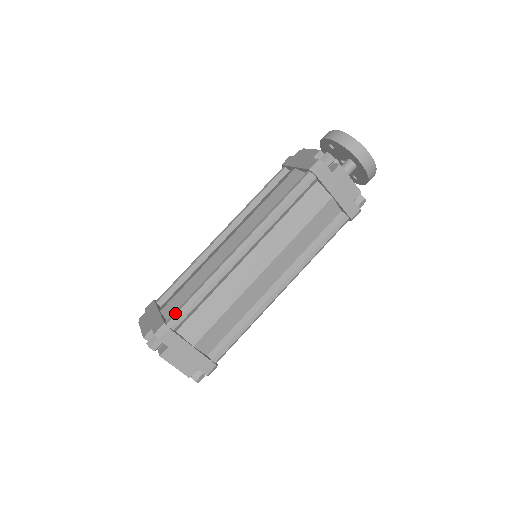
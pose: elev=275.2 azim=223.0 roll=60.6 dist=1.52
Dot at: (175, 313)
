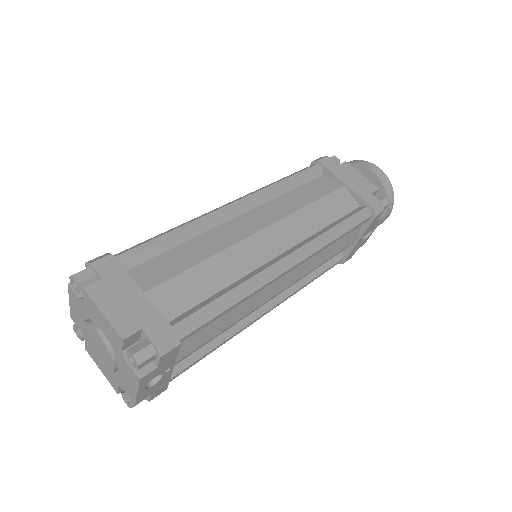
Dot at: (127, 250)
